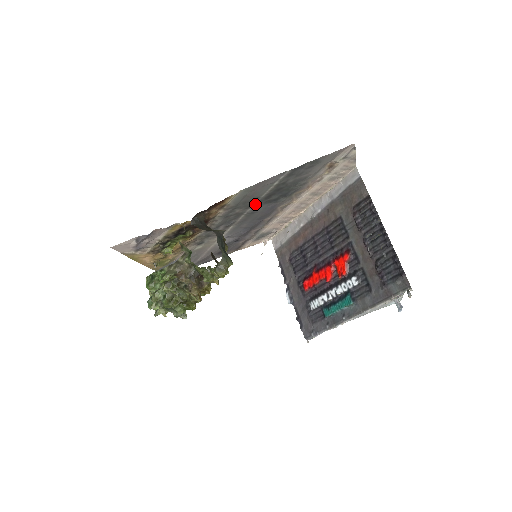
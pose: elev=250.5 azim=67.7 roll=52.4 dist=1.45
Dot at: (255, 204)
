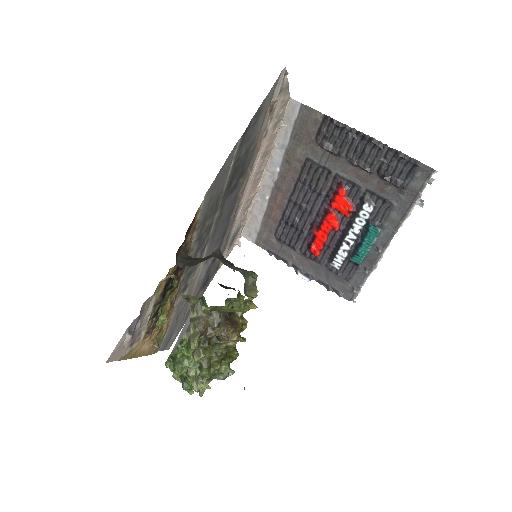
Dot at: (220, 204)
